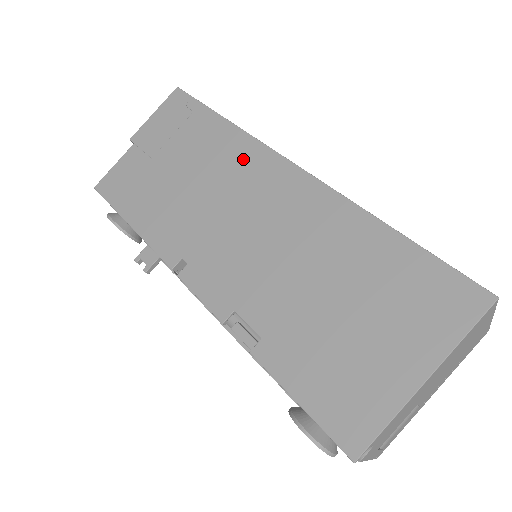
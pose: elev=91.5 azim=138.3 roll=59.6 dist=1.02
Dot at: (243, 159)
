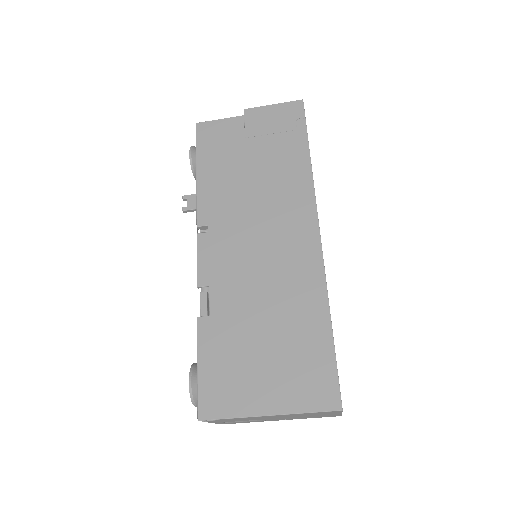
Dot at: (295, 195)
